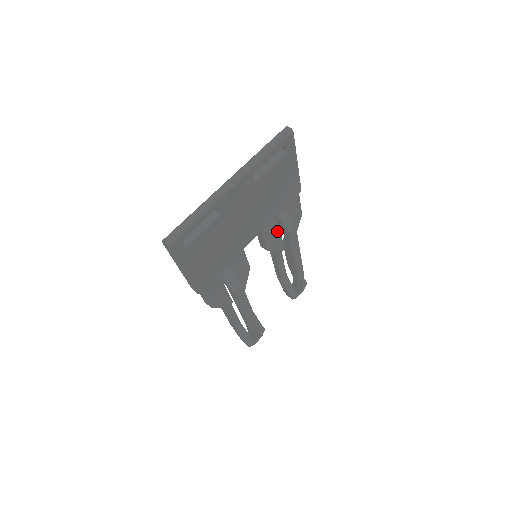
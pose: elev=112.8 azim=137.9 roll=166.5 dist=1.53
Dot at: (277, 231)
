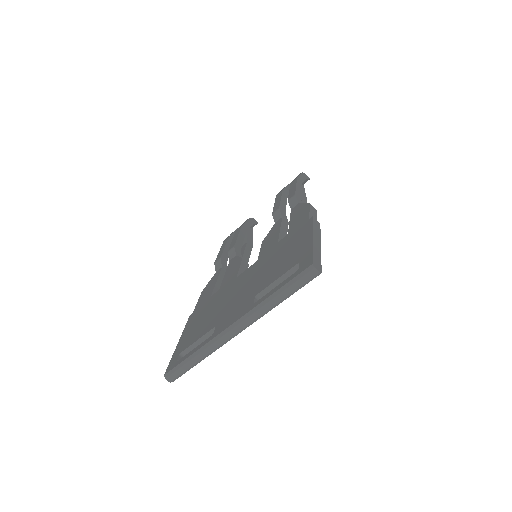
Dot at: occluded
